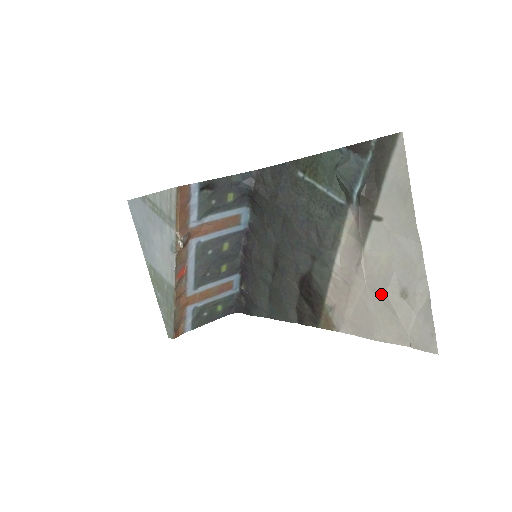
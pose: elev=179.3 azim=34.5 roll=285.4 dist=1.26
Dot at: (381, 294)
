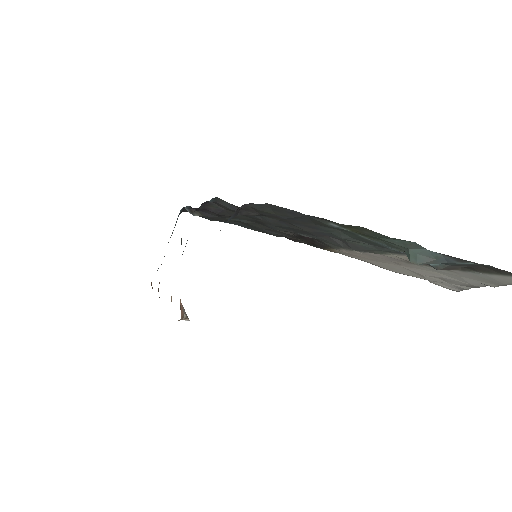
Dot at: (416, 273)
